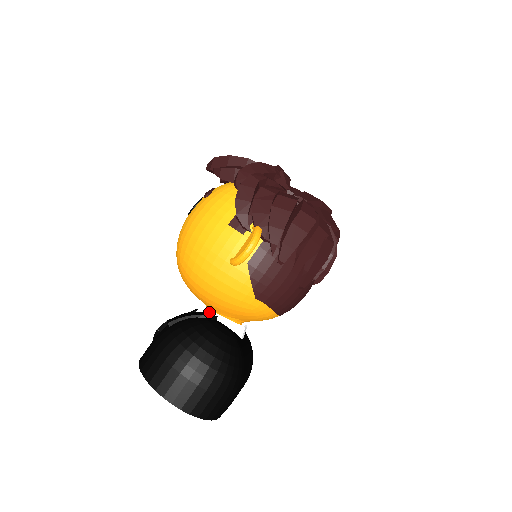
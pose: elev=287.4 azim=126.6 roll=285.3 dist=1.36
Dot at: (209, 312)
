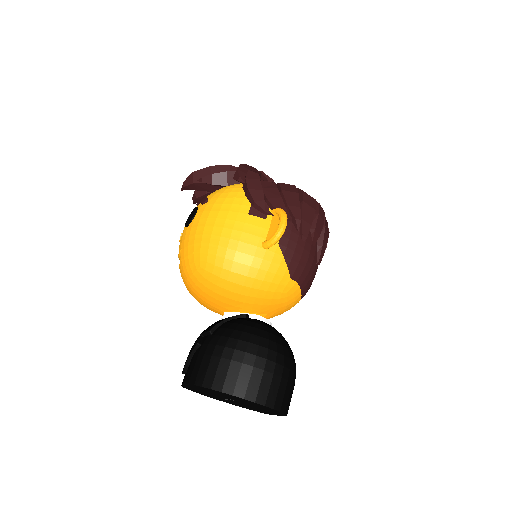
Dot at: occluded
